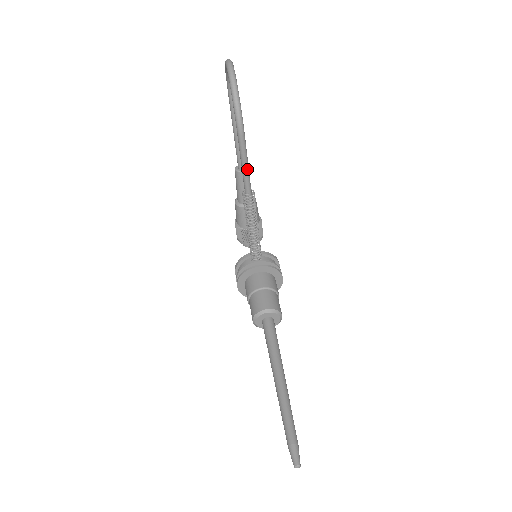
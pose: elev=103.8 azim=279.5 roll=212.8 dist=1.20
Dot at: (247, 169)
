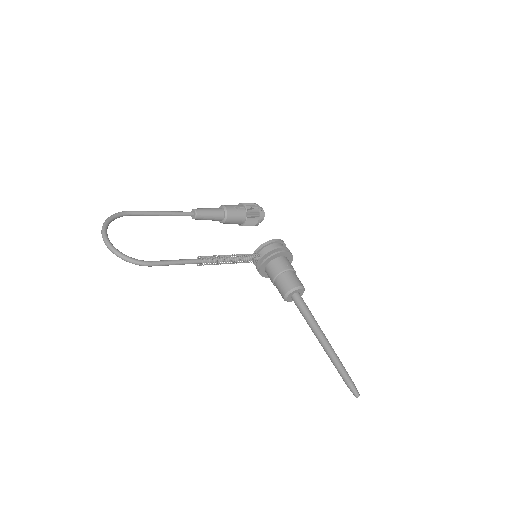
Dot at: (180, 263)
